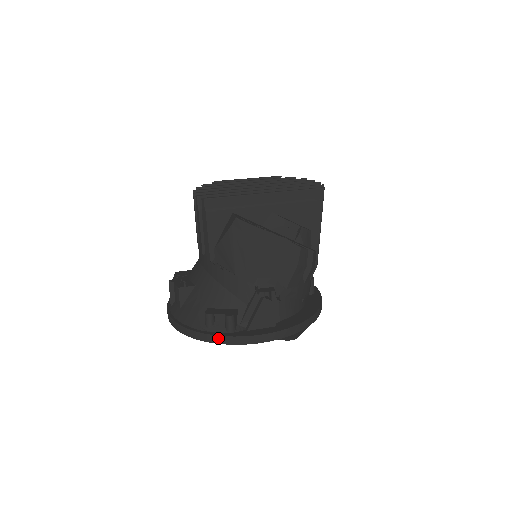
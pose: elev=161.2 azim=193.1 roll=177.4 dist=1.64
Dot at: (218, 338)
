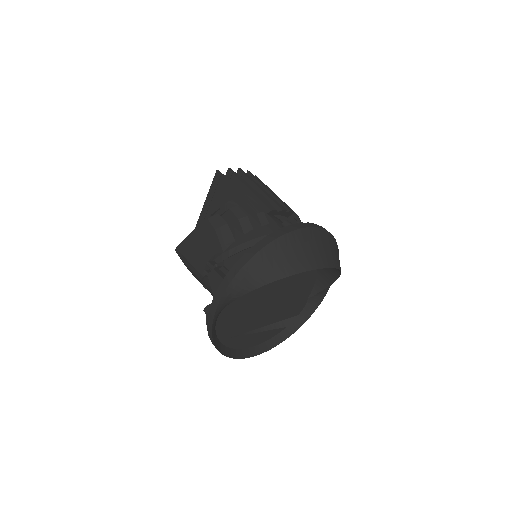
Dot at: (209, 333)
